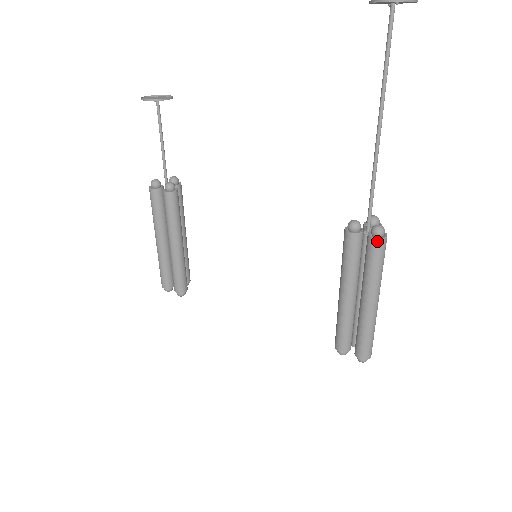
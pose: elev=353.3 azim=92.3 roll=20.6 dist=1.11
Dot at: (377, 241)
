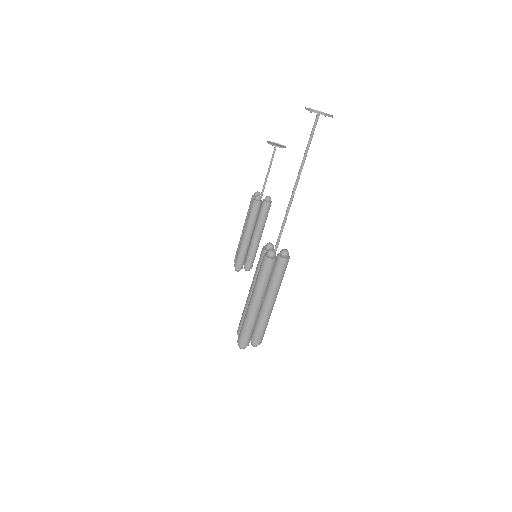
Dot at: (264, 257)
